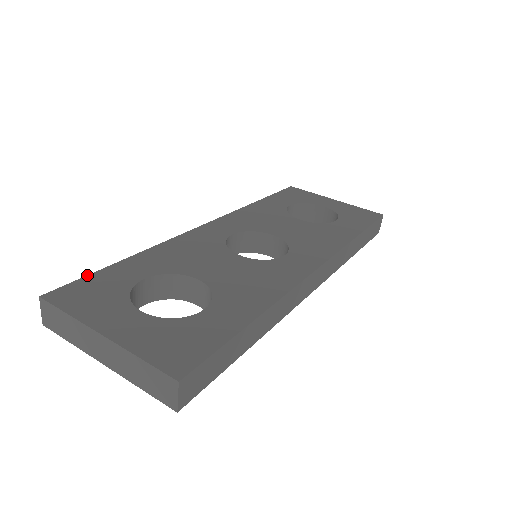
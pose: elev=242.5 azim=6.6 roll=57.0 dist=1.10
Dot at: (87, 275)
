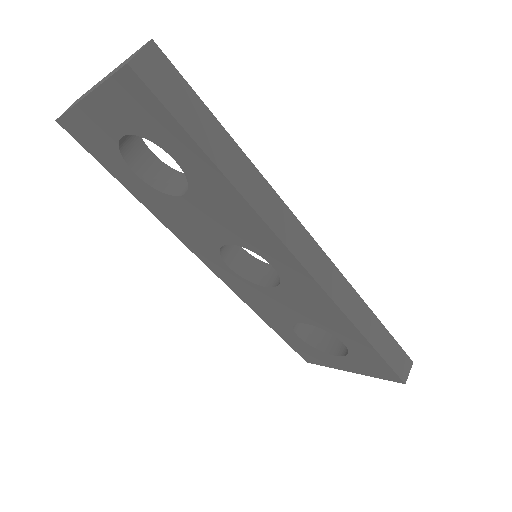
Dot at: occluded
